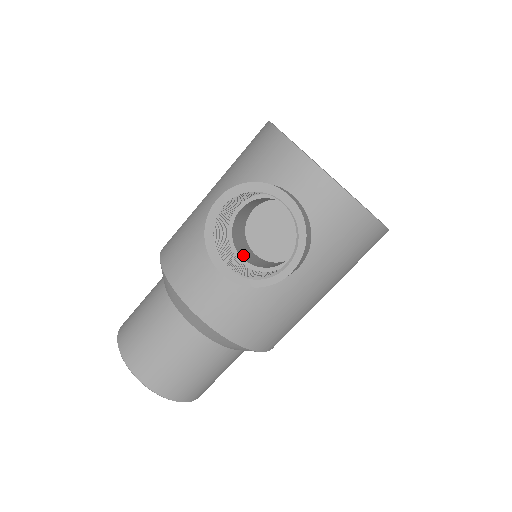
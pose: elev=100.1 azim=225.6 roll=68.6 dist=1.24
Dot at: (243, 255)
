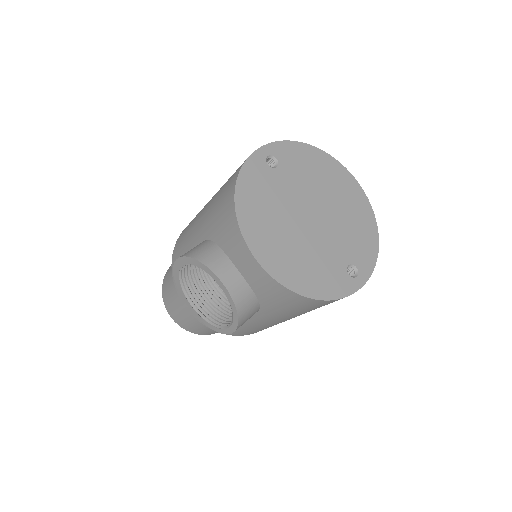
Dot at: occluded
